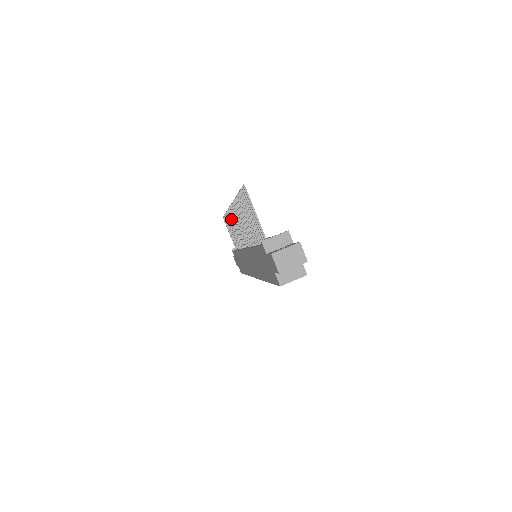
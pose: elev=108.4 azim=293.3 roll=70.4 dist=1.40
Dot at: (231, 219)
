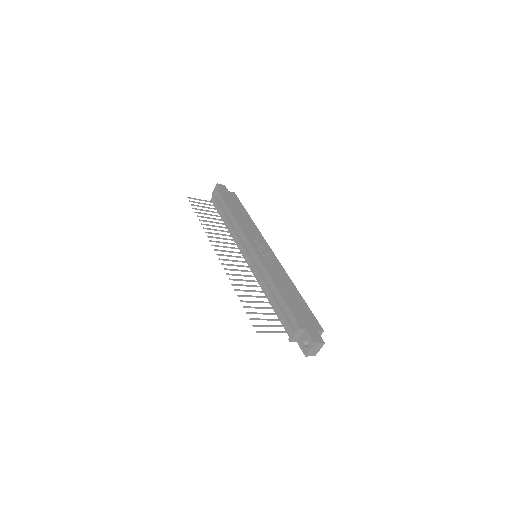
Dot at: occluded
